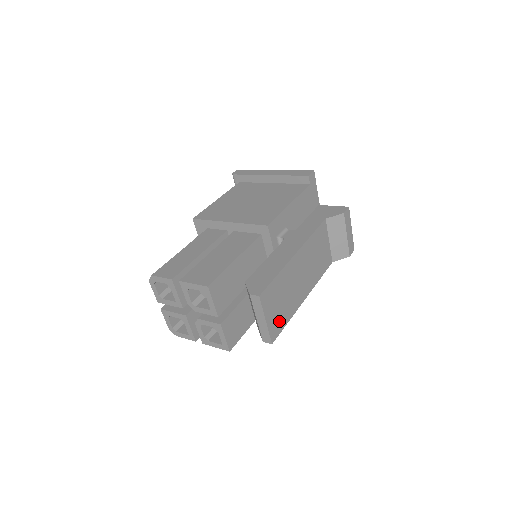
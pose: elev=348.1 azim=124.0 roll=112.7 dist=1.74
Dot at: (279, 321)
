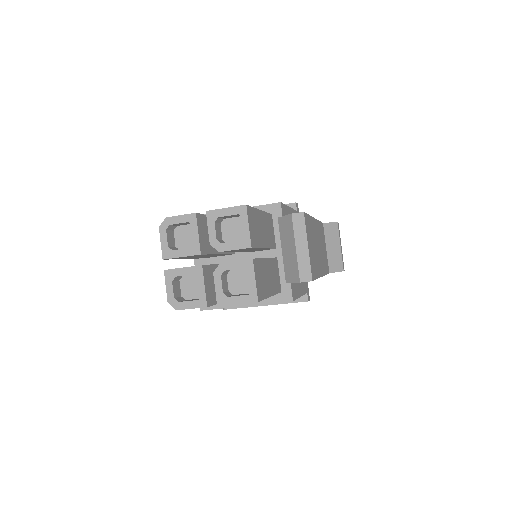
Dot at: (313, 265)
